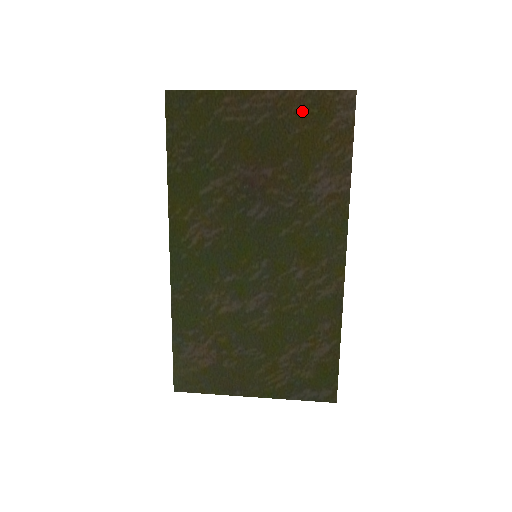
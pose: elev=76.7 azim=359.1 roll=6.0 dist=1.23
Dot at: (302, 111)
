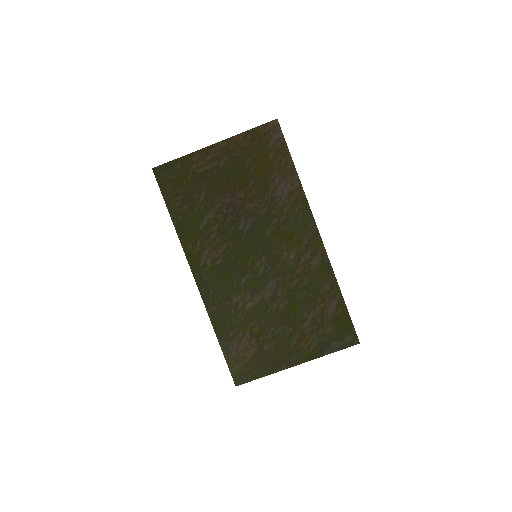
Dot at: (247, 146)
